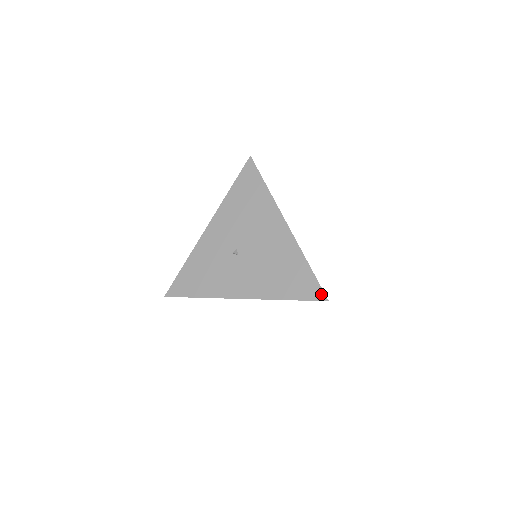
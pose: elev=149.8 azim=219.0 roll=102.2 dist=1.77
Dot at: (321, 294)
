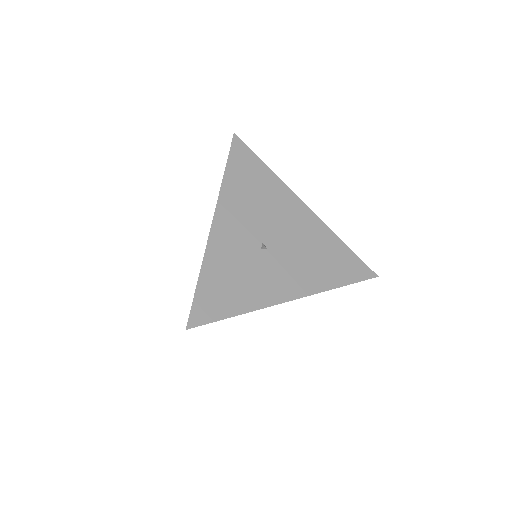
Dot at: (369, 271)
